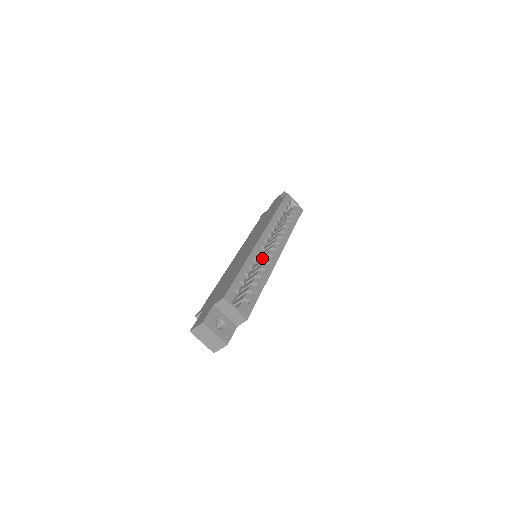
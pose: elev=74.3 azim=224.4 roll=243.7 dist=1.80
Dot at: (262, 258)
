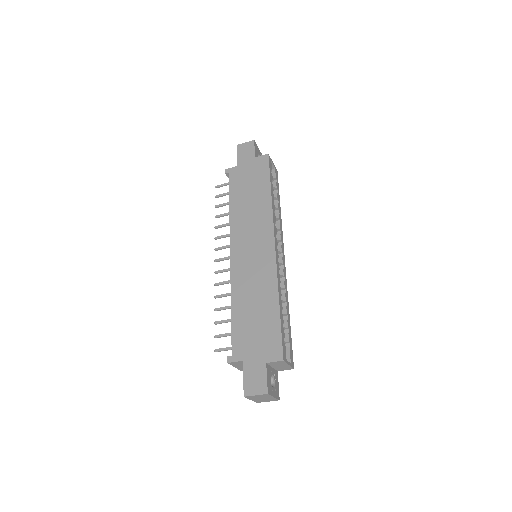
Dot at: occluded
